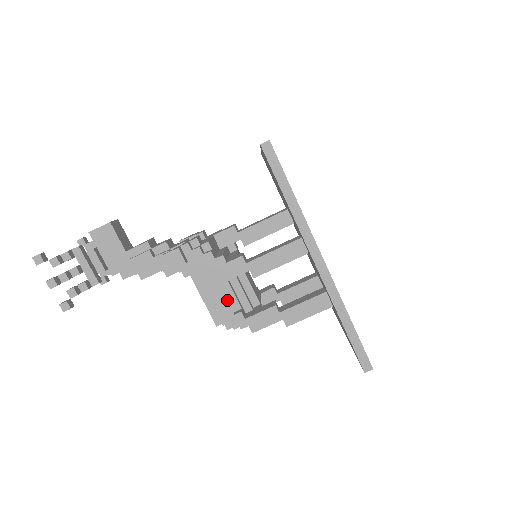
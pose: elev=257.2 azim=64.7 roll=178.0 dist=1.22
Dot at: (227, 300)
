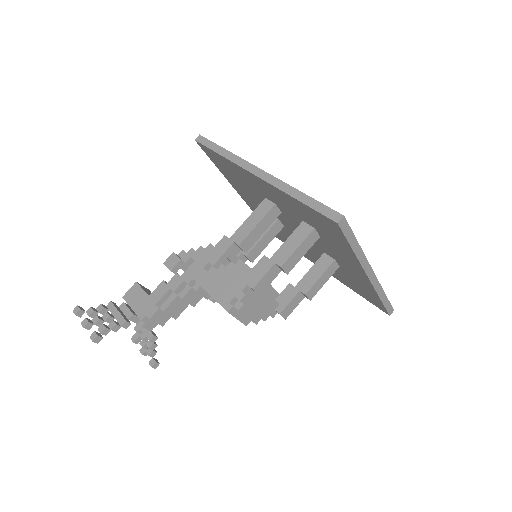
Dot at: (227, 279)
